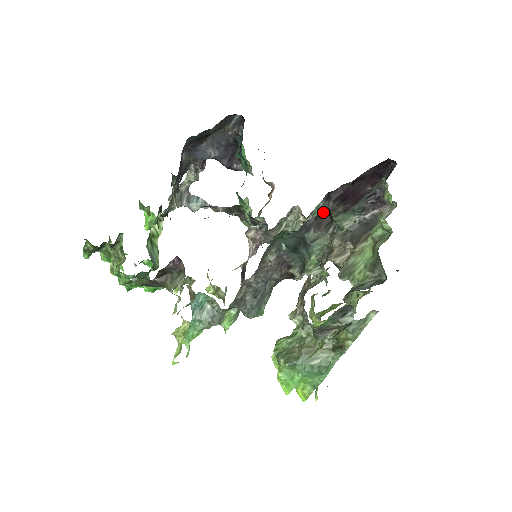
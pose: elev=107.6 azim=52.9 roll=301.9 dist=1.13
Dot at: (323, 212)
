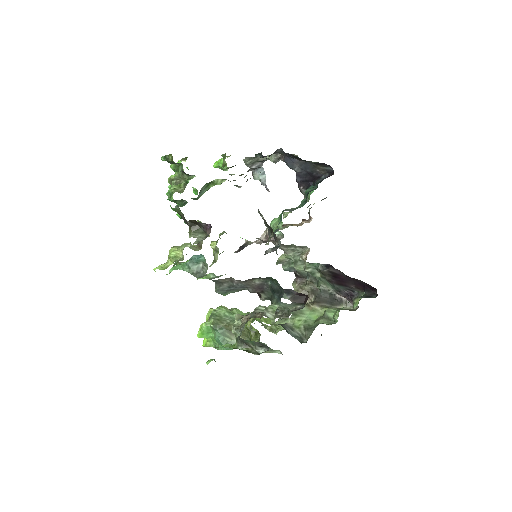
Dot at: (304, 295)
